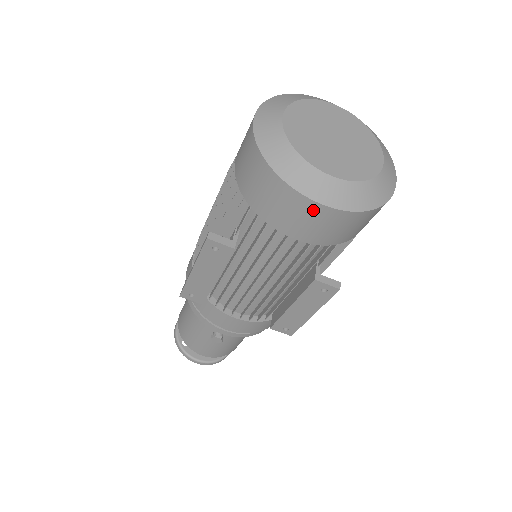
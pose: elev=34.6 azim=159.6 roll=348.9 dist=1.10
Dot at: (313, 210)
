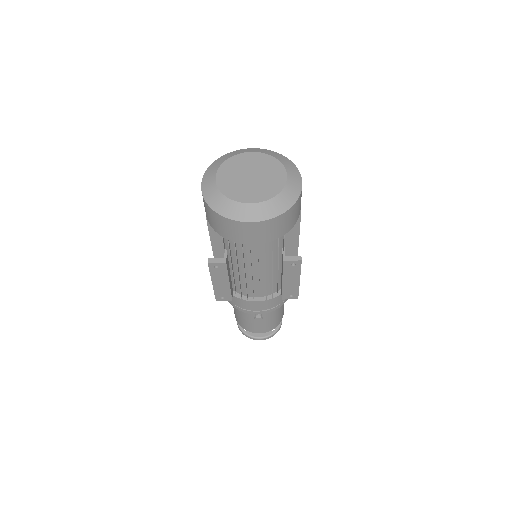
Dot at: (251, 227)
